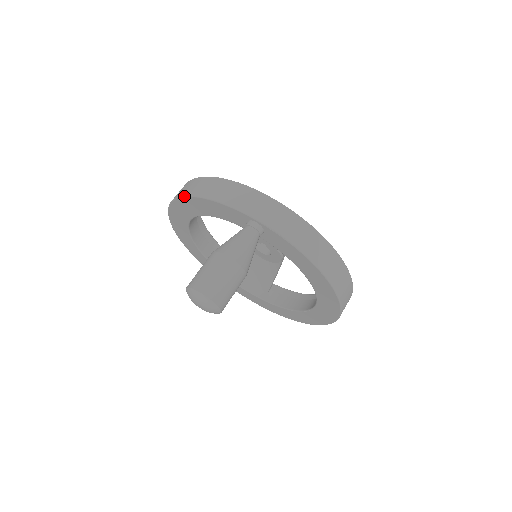
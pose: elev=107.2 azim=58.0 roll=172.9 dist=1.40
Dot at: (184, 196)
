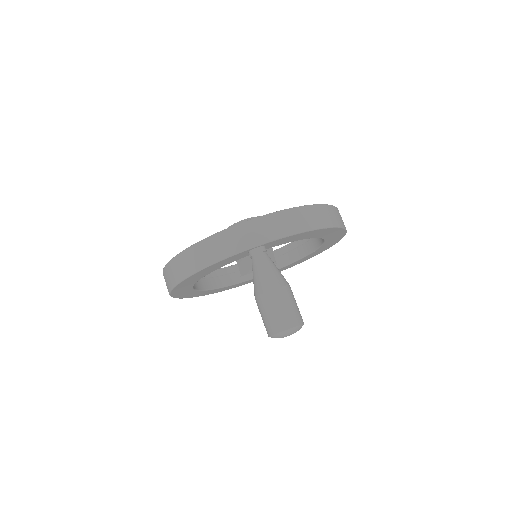
Dot at: (183, 280)
